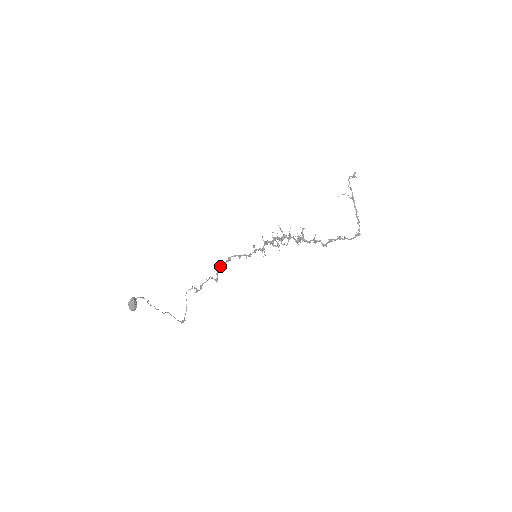
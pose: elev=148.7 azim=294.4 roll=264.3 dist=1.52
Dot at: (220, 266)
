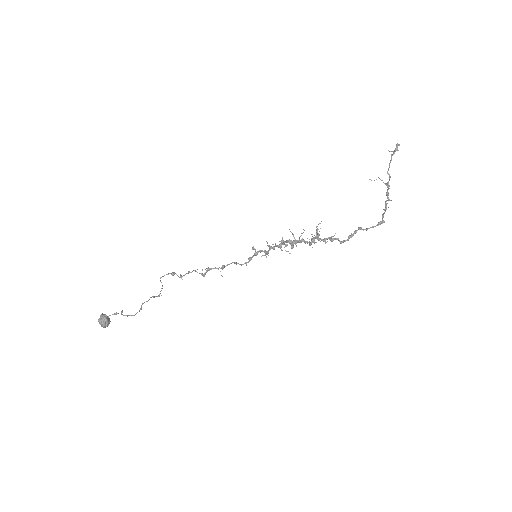
Dot at: occluded
